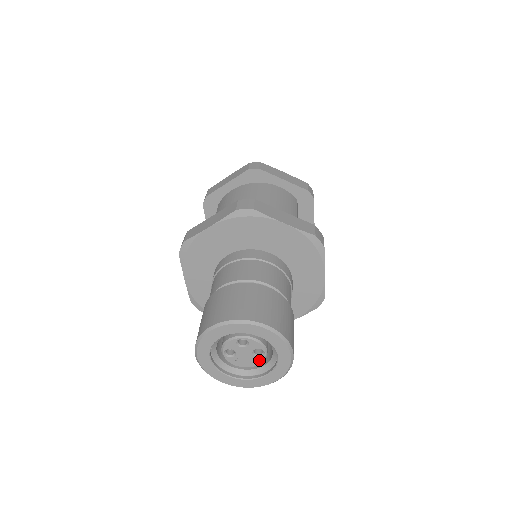
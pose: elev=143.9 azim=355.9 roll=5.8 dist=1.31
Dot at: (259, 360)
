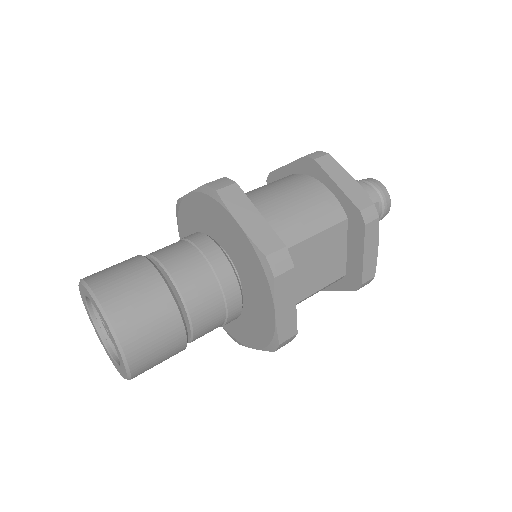
Dot at: occluded
